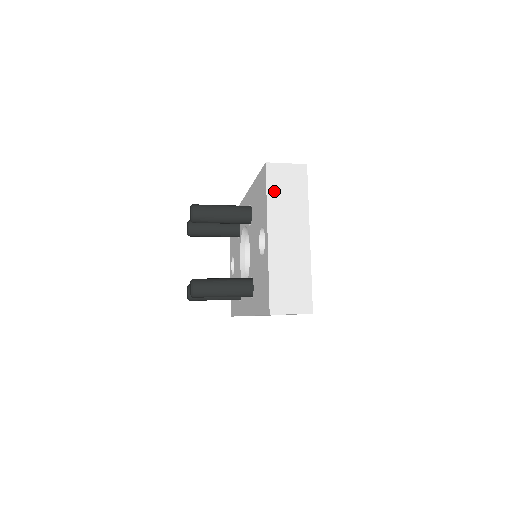
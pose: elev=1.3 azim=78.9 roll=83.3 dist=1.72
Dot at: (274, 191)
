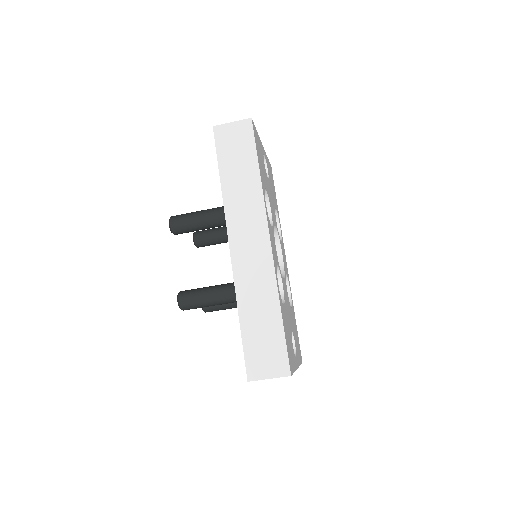
Dot at: occluded
